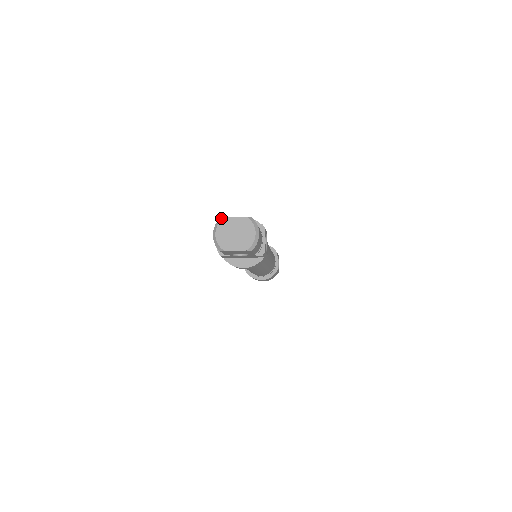
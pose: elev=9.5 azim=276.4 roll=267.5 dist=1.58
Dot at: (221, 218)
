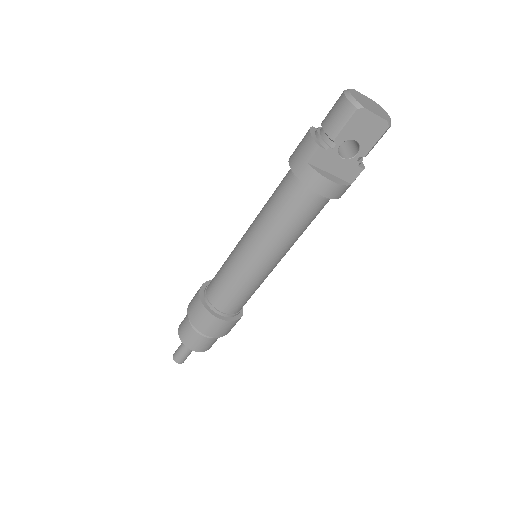
Dot at: (350, 89)
